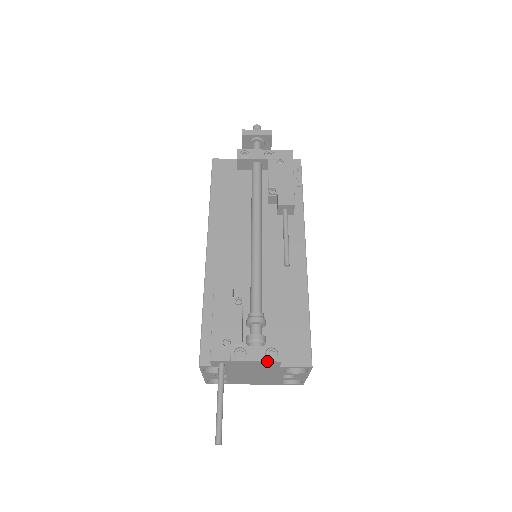
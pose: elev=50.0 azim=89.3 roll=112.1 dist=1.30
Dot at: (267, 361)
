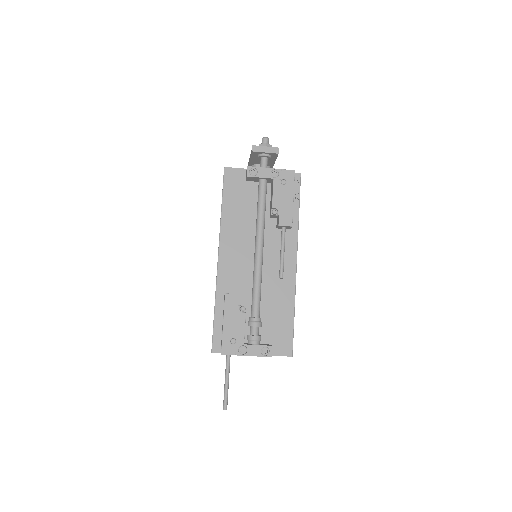
Dot at: (262, 356)
